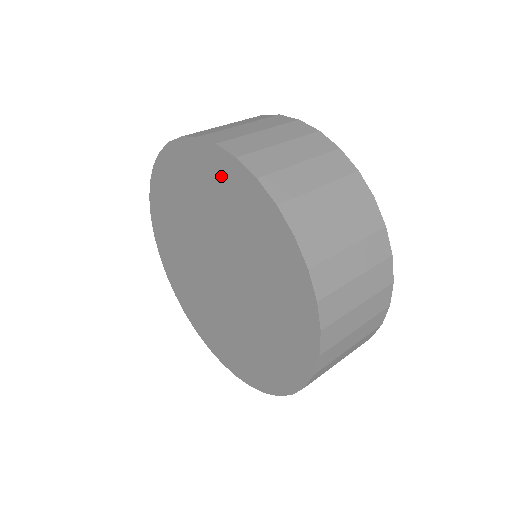
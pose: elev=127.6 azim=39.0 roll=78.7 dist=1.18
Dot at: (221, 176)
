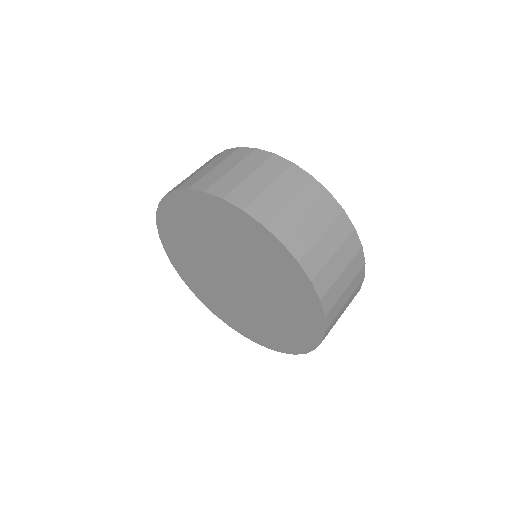
Dot at: (260, 241)
